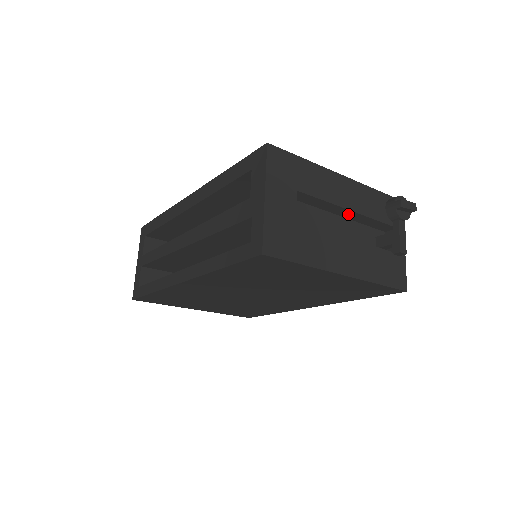
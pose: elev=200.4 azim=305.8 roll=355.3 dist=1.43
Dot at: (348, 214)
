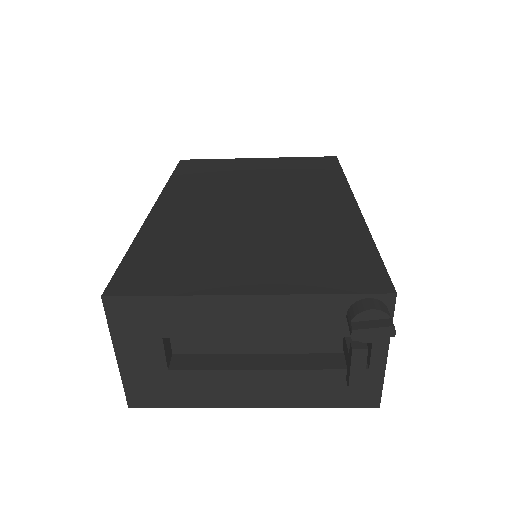
Dot at: occluded
